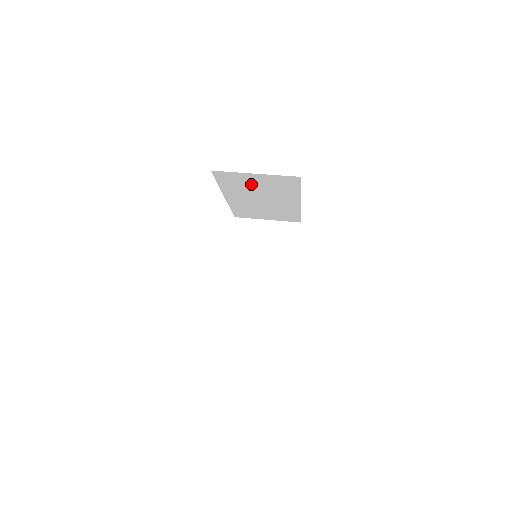
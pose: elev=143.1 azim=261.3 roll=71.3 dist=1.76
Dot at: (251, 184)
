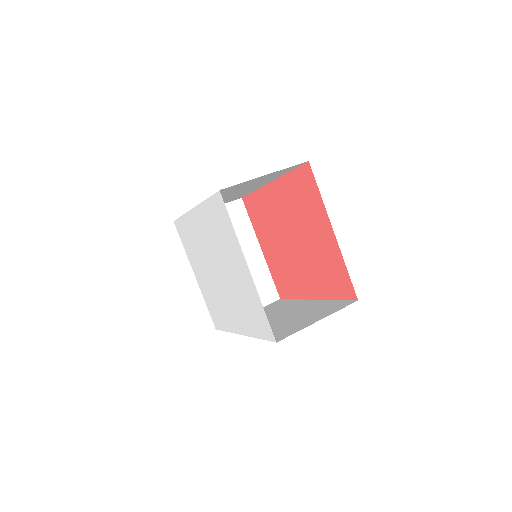
Dot at: (244, 185)
